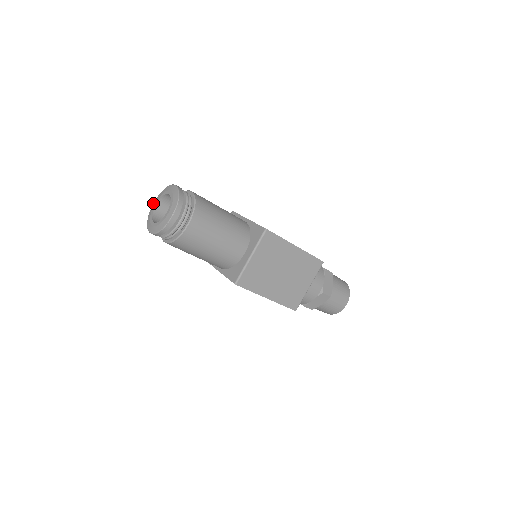
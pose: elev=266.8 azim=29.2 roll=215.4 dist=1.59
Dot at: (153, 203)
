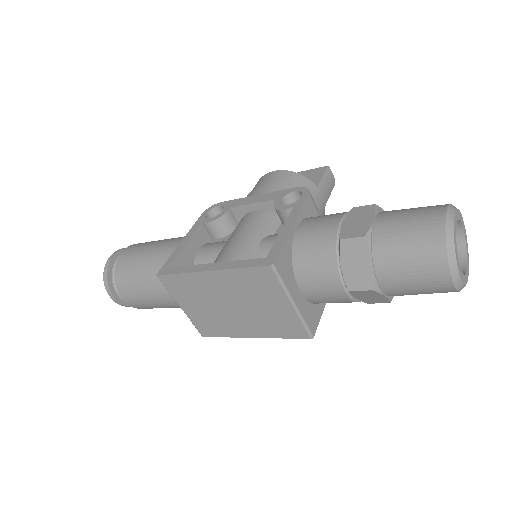
Dot at: occluded
